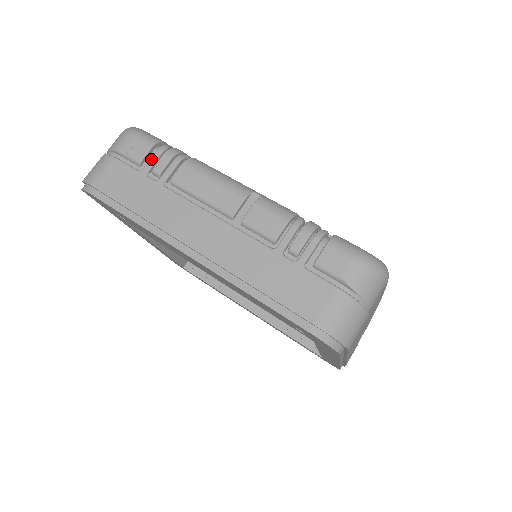
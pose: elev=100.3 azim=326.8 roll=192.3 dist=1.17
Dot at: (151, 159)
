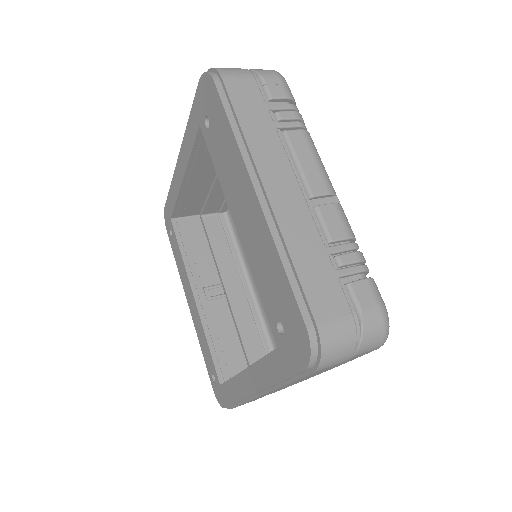
Dot at: (281, 104)
